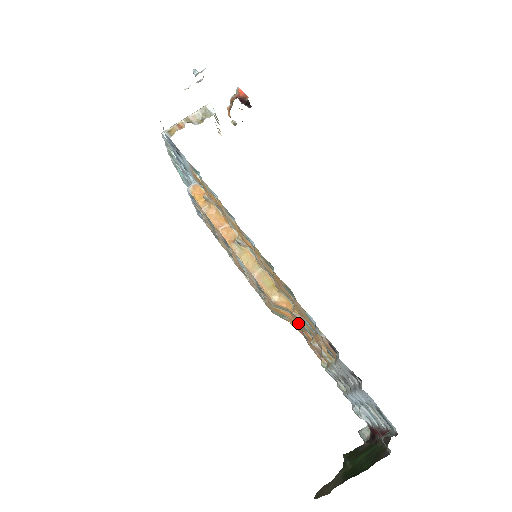
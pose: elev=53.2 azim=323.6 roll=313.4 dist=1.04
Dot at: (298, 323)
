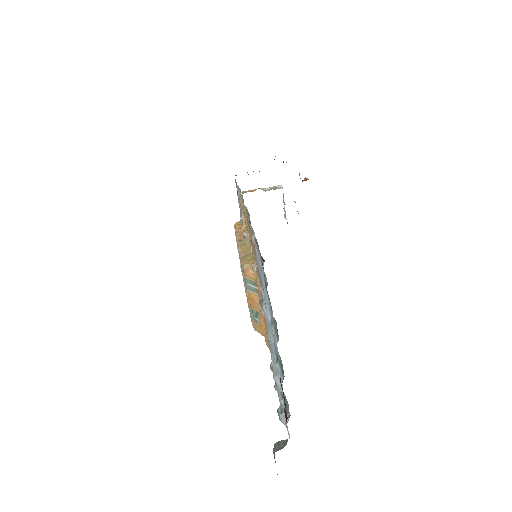
Dot at: occluded
